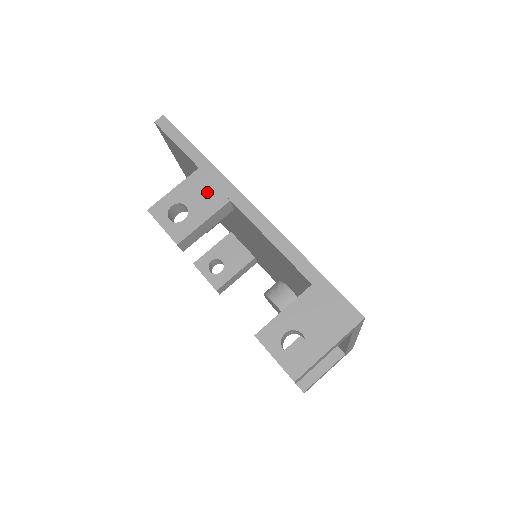
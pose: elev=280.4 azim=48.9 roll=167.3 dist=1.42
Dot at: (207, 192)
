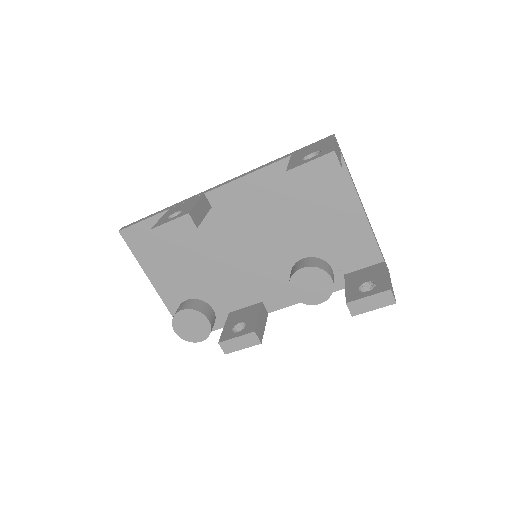
Dot at: (185, 203)
